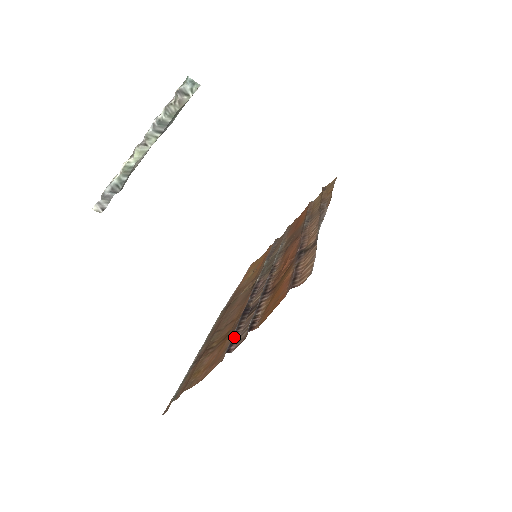
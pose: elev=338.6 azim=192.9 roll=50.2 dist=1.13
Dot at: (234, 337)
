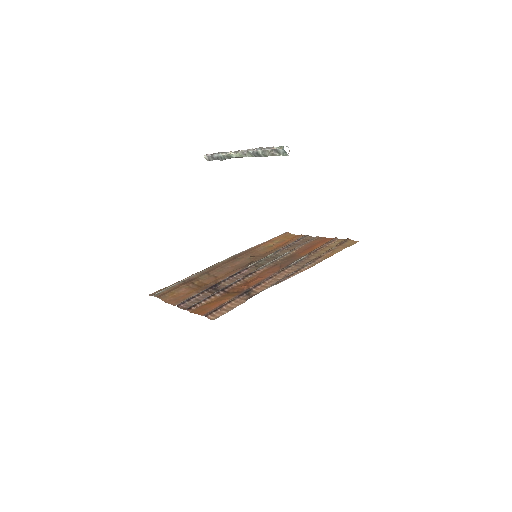
Dot at: (190, 299)
